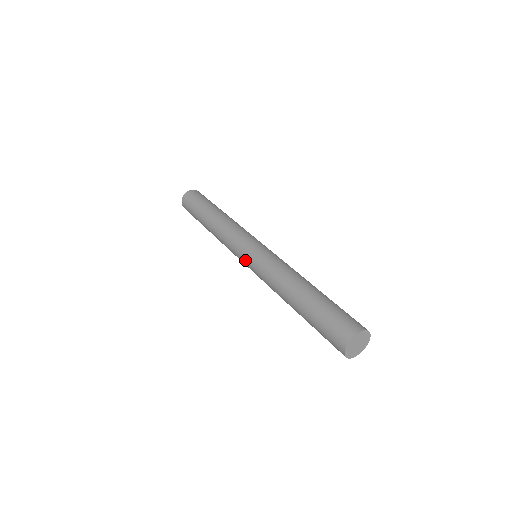
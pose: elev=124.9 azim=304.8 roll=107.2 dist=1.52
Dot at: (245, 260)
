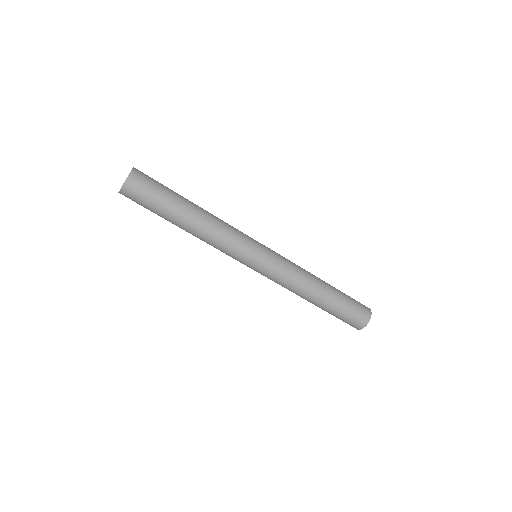
Dot at: (256, 265)
